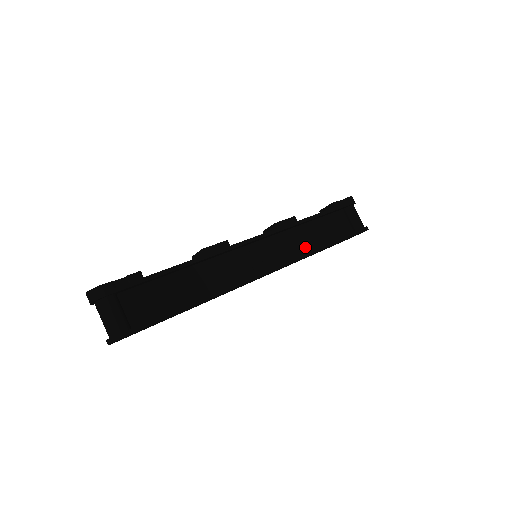
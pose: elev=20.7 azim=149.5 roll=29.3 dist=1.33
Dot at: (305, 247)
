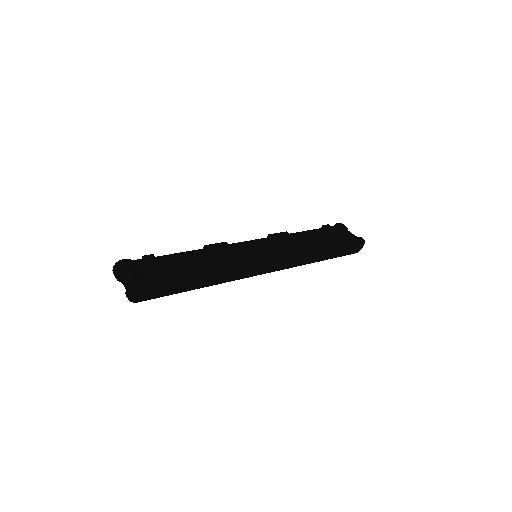
Dot at: occluded
